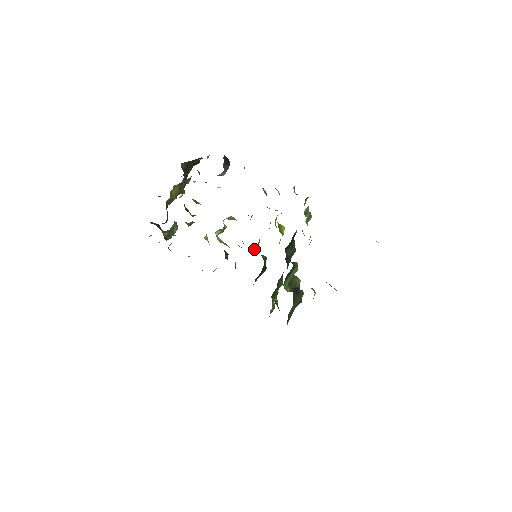
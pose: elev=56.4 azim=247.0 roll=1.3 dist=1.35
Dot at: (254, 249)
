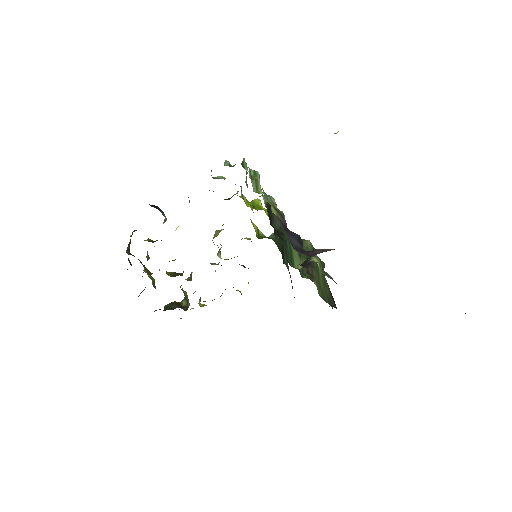
Dot at: occluded
